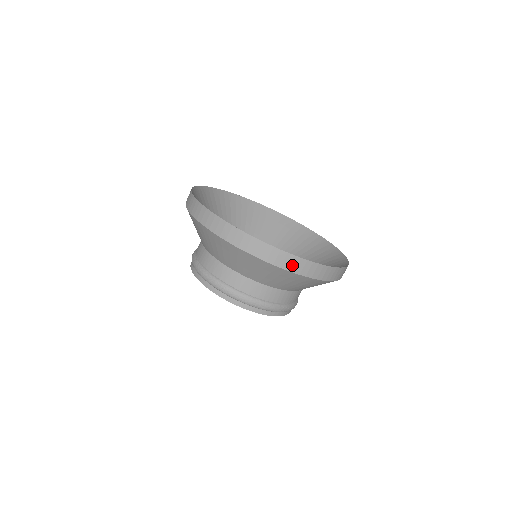
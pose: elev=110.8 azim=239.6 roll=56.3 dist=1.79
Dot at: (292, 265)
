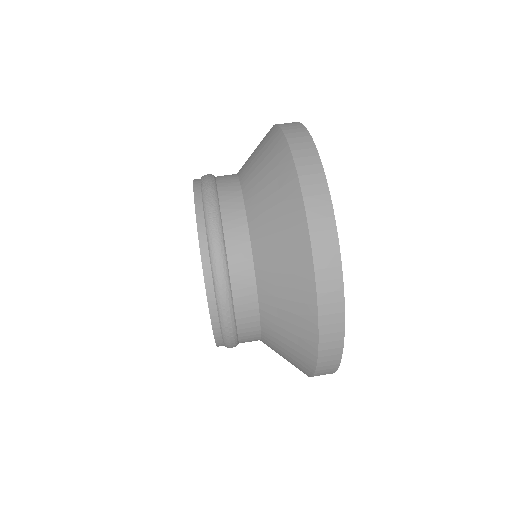
Dot at: (324, 260)
